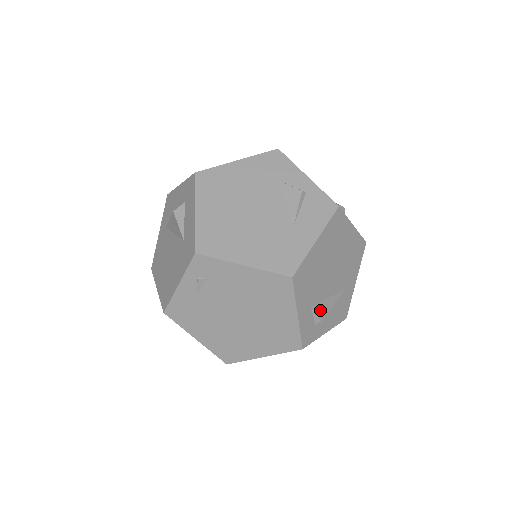
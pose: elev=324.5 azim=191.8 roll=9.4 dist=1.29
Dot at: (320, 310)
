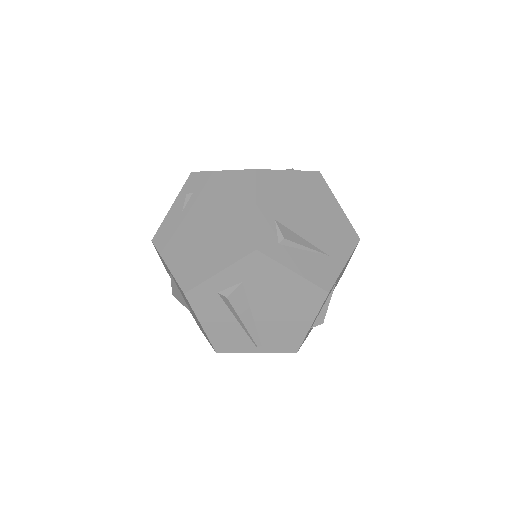
Dot at: (286, 232)
